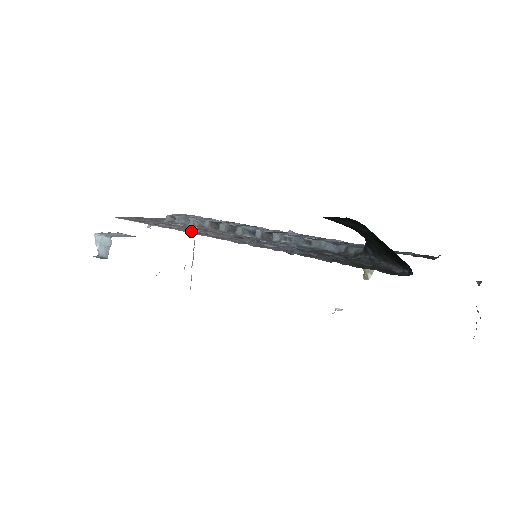
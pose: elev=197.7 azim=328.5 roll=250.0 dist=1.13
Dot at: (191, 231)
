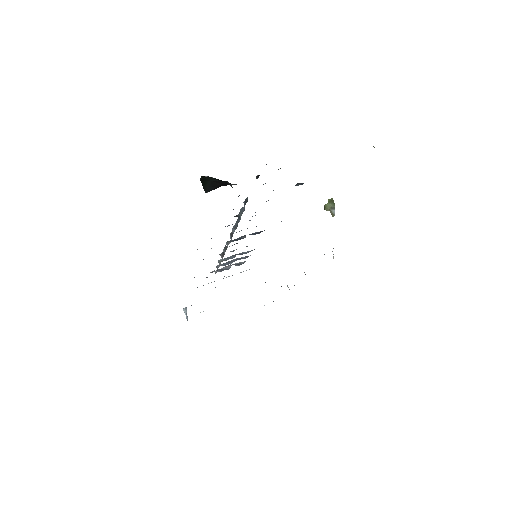
Dot at: occluded
